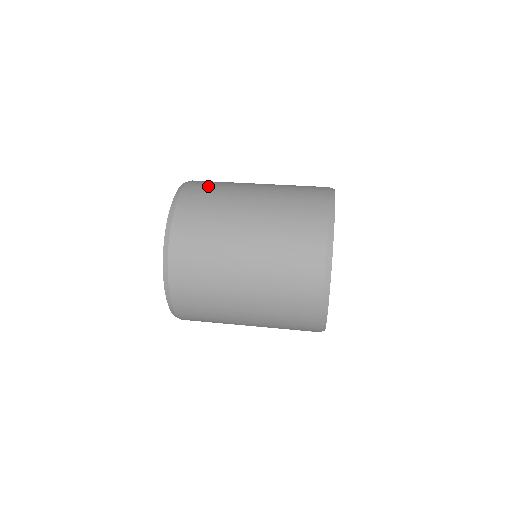
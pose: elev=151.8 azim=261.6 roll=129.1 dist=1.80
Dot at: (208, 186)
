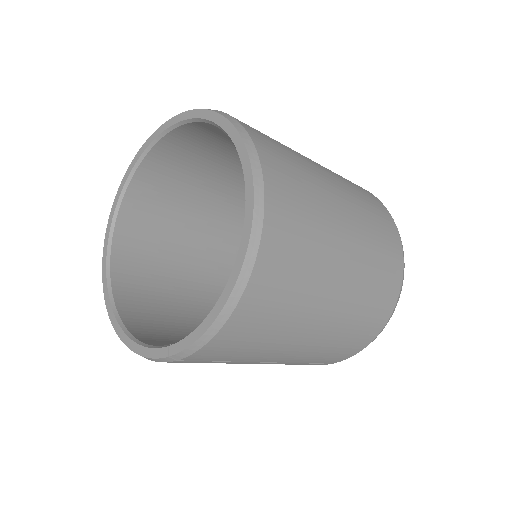
Dot at: occluded
